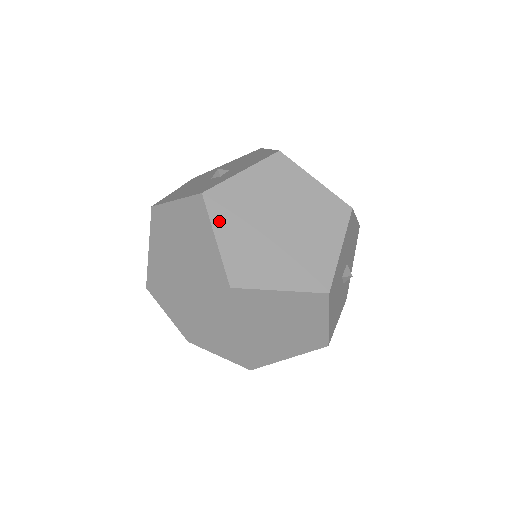
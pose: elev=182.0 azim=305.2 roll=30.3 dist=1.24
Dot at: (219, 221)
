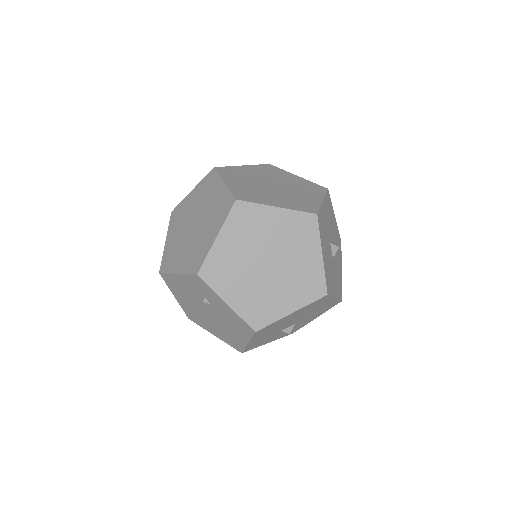
Dot at: (227, 177)
